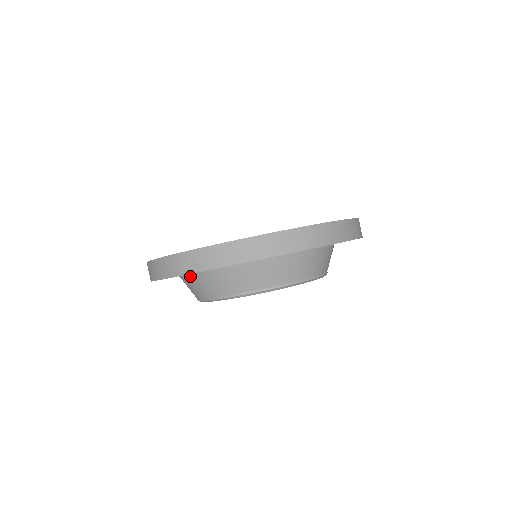
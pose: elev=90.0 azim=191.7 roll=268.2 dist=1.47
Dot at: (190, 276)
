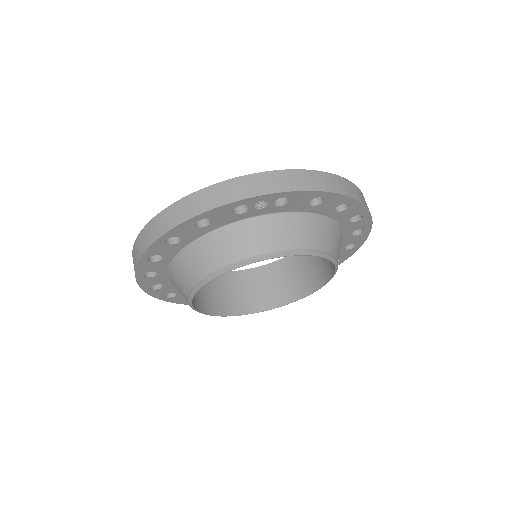
Dot at: (184, 252)
